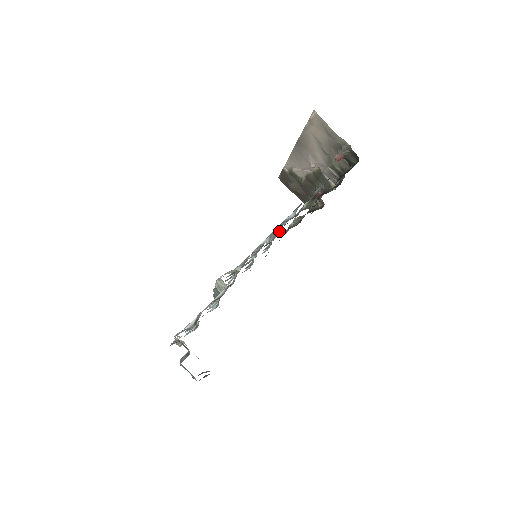
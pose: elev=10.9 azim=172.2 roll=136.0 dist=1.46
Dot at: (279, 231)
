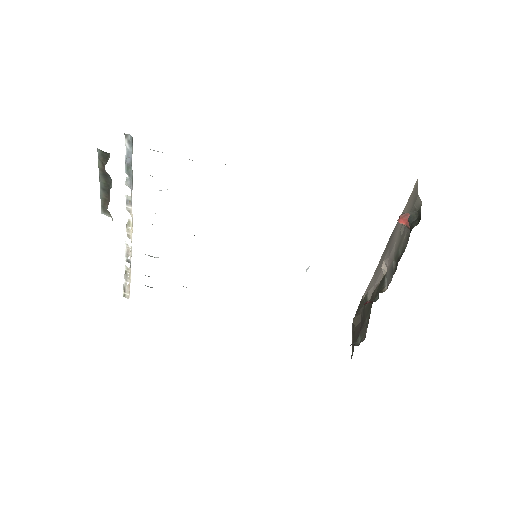
Dot at: occluded
